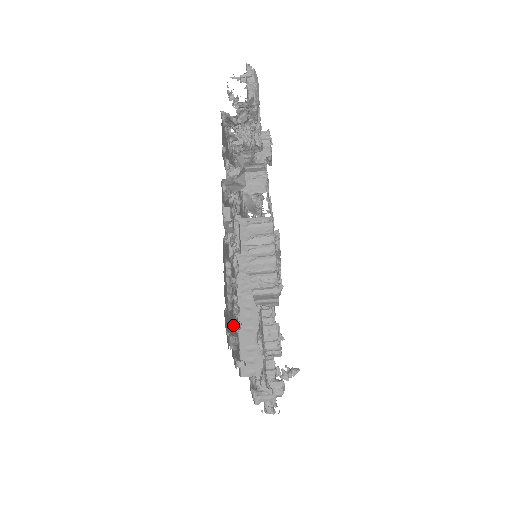
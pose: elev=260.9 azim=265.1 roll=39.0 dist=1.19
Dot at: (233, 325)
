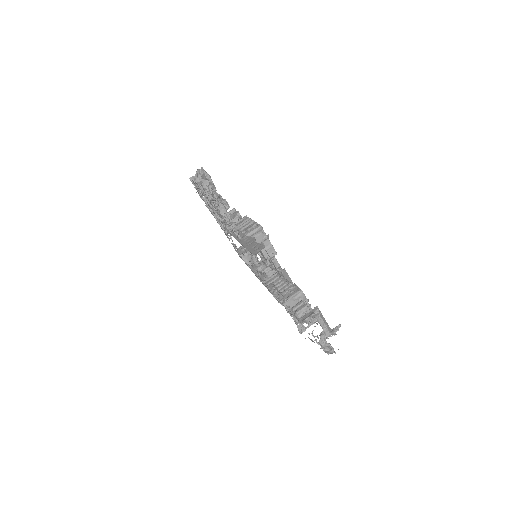
Dot at: occluded
